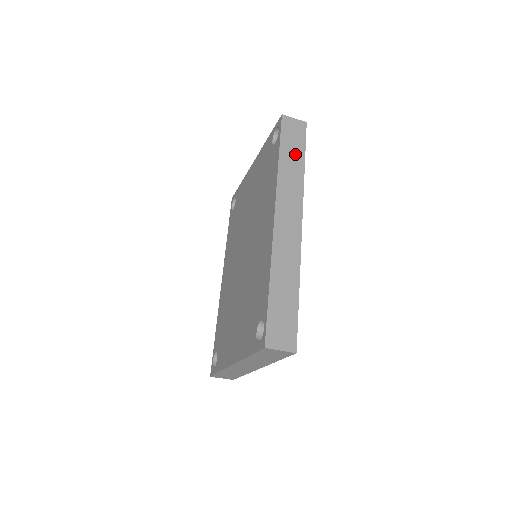
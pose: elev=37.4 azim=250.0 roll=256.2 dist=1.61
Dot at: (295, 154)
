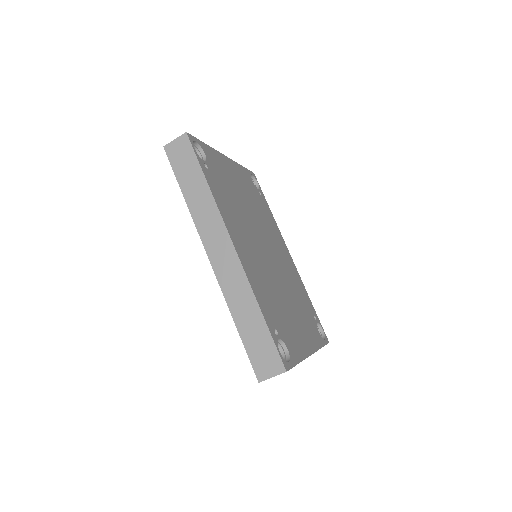
Dot at: (193, 178)
